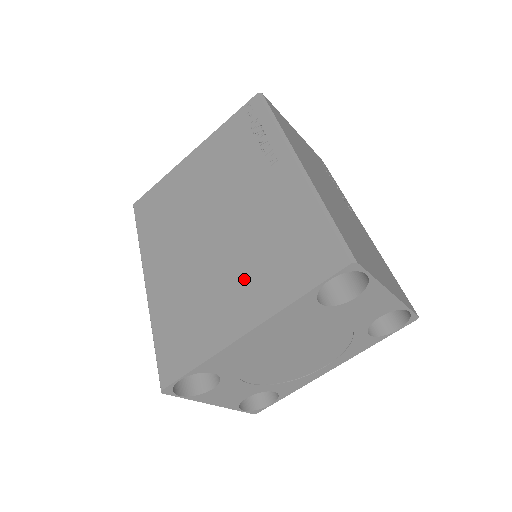
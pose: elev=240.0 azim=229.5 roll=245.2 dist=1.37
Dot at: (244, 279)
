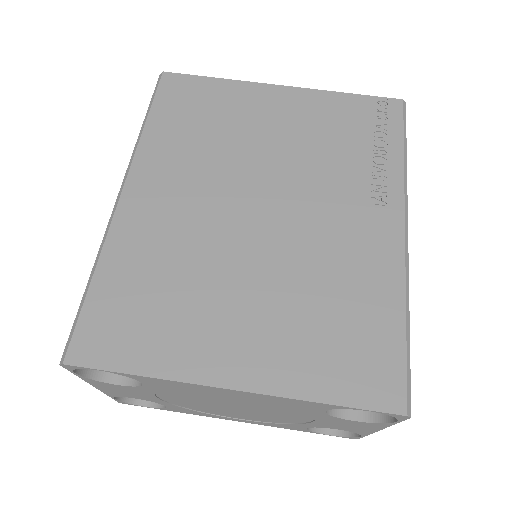
Dot at: (264, 315)
